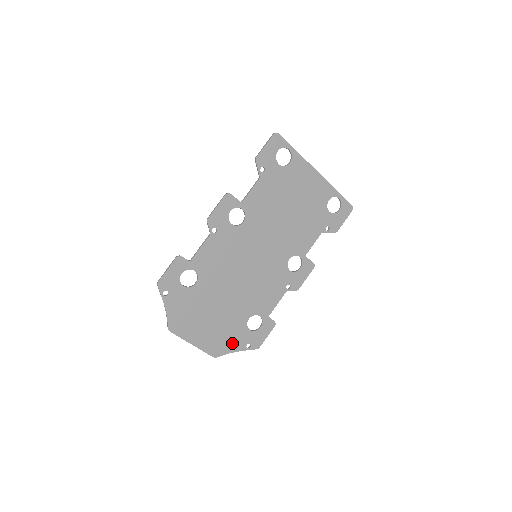
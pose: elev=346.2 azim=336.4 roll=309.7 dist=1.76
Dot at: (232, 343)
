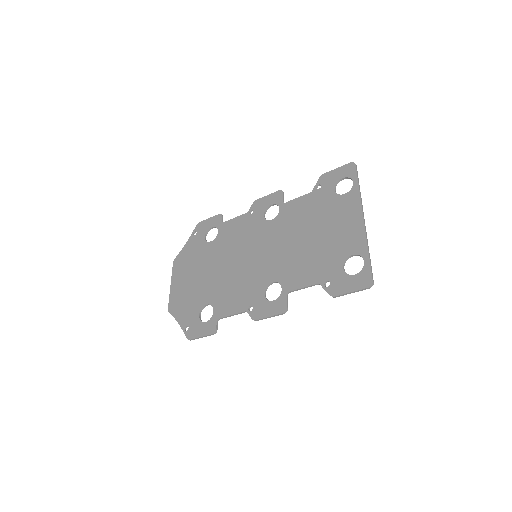
Dot at: (183, 312)
